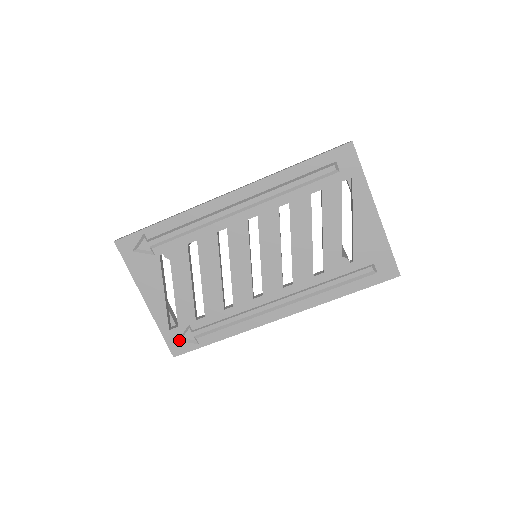
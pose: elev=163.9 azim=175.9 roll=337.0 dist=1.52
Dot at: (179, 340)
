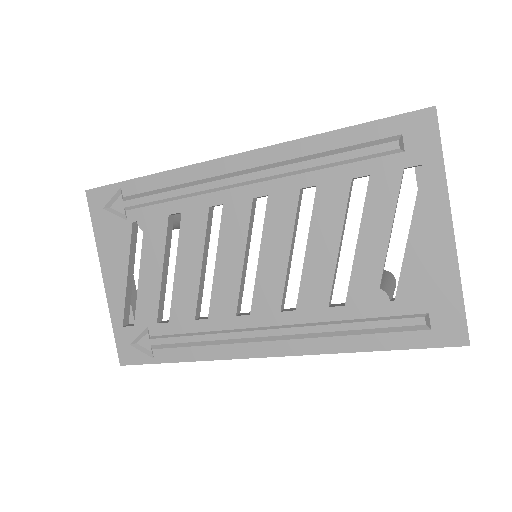
Dot at: (131, 344)
